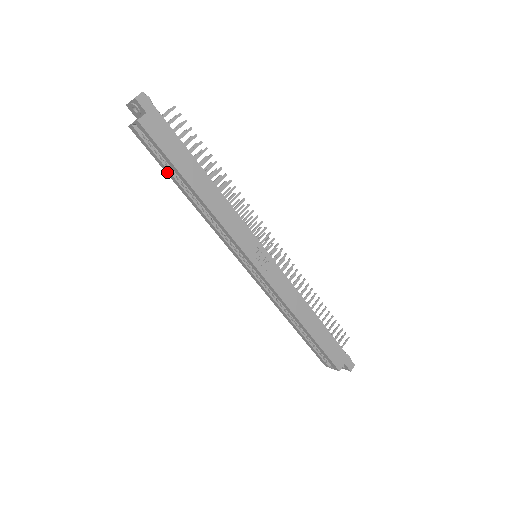
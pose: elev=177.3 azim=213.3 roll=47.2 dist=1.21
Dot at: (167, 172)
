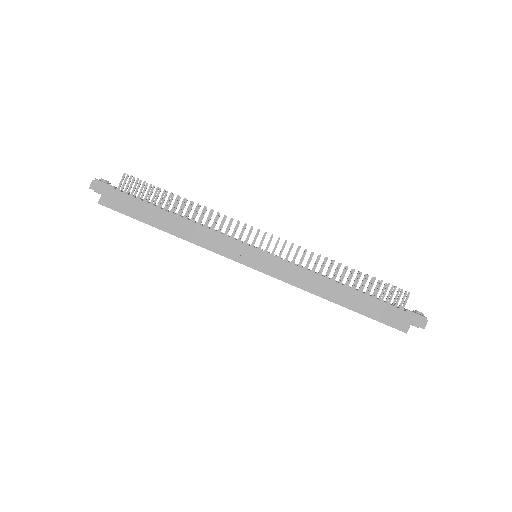
Dot at: occluded
